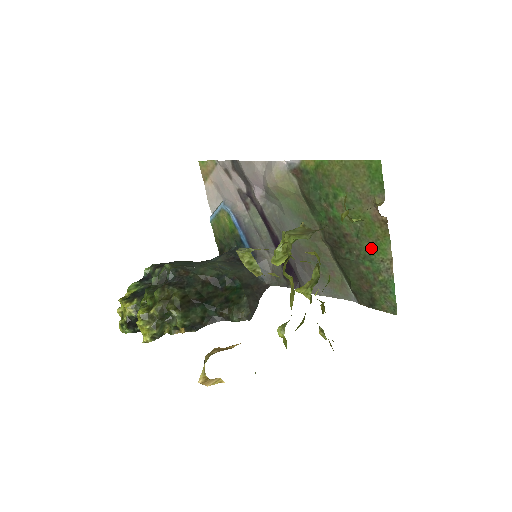
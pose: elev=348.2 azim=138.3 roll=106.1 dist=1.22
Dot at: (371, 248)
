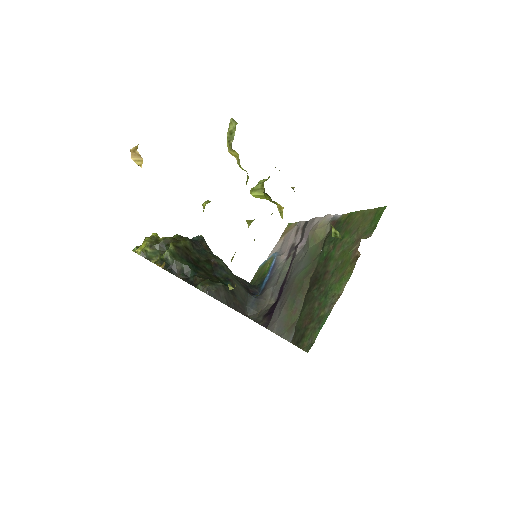
Dot at: (334, 283)
